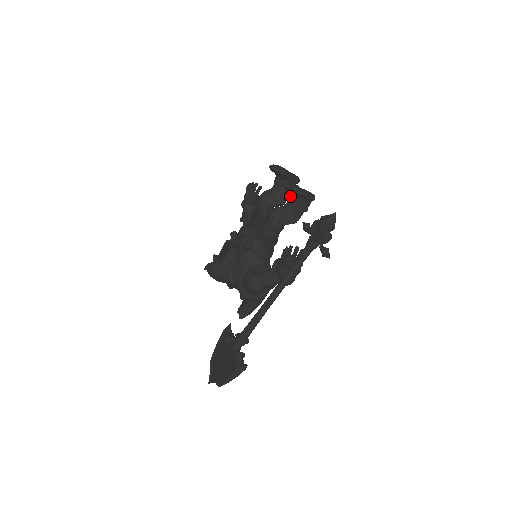
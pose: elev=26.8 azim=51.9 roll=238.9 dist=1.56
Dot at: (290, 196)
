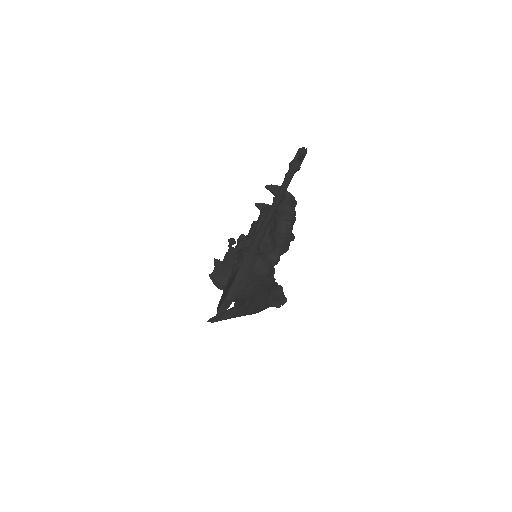
Dot at: (274, 198)
